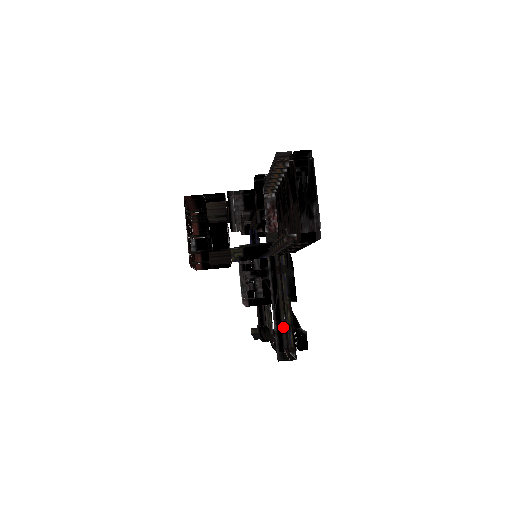
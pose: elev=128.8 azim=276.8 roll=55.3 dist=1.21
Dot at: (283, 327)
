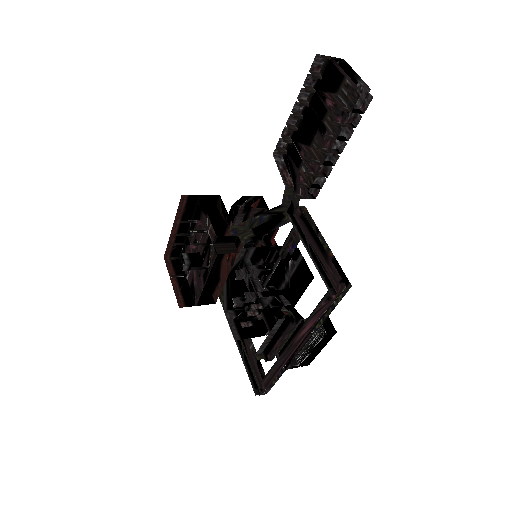
Dot at: (322, 270)
